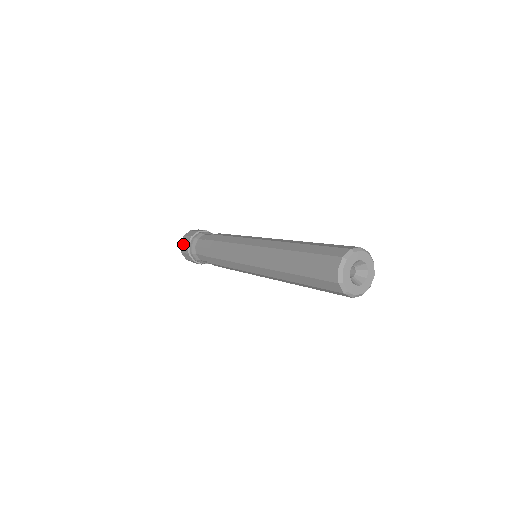
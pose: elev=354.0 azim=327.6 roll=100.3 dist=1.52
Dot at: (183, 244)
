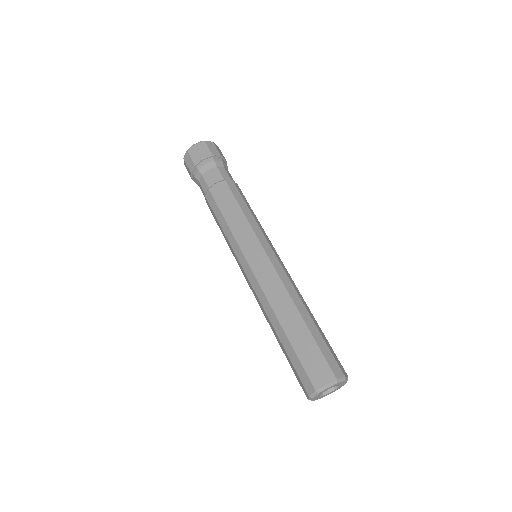
Dot at: occluded
